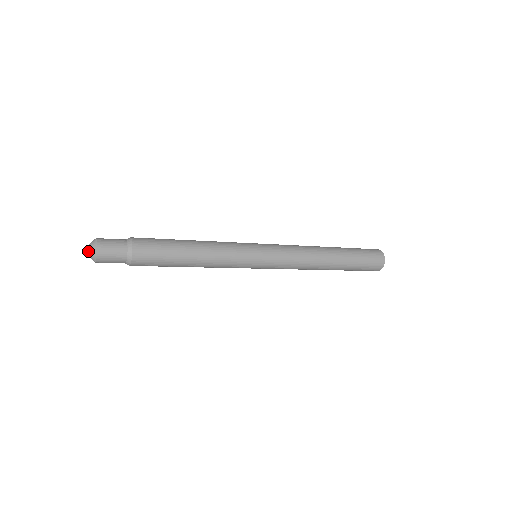
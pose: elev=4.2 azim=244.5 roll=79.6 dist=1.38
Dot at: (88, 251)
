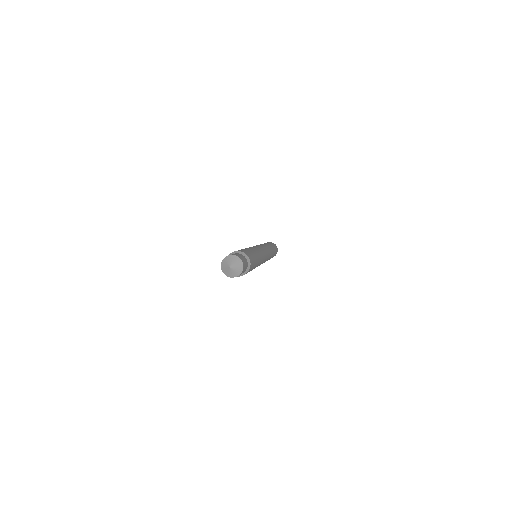
Dot at: (235, 267)
